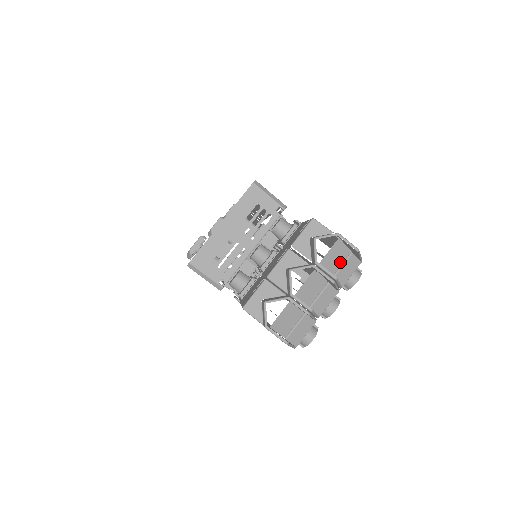
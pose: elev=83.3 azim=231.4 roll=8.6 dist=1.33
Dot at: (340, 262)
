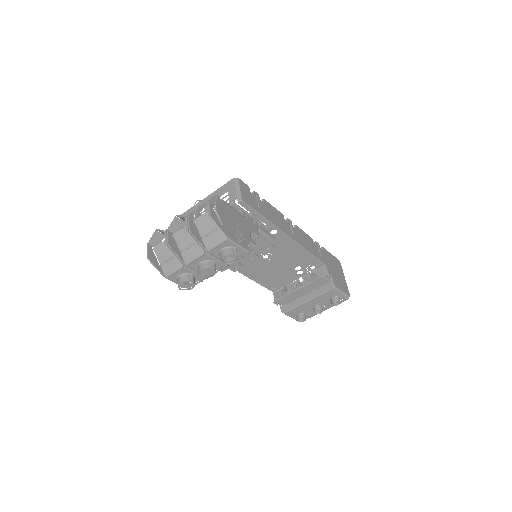
Dot at: (210, 229)
